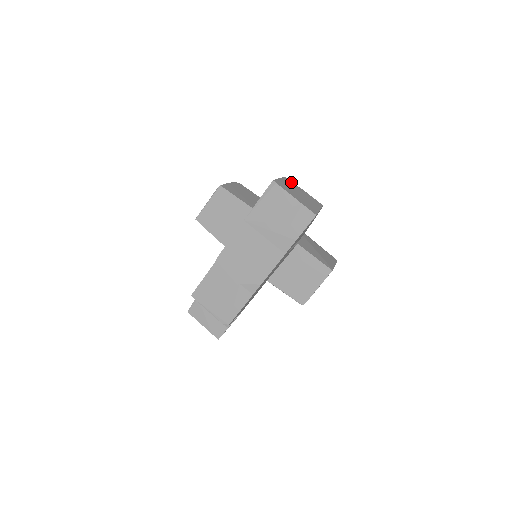
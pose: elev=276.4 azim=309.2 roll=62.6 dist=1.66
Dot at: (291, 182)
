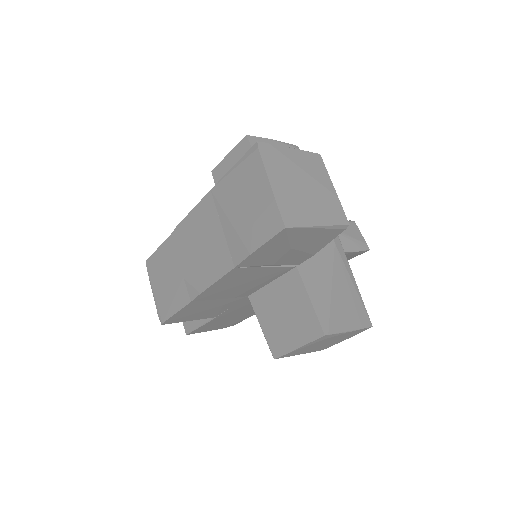
Dot at: (319, 165)
